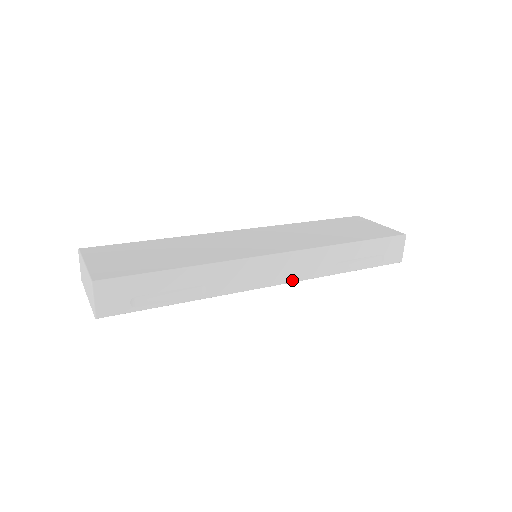
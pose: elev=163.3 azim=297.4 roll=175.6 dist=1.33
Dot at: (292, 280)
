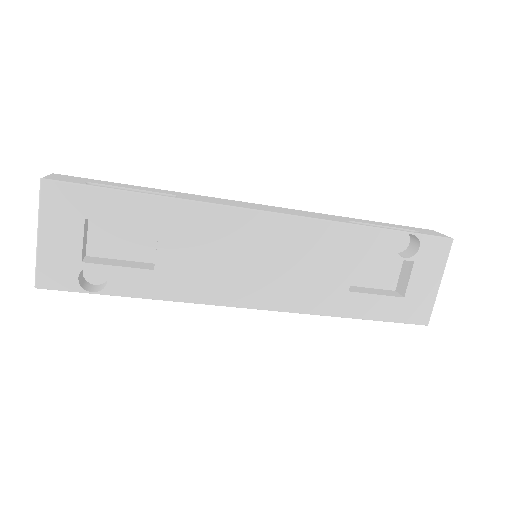
Dot at: (292, 215)
